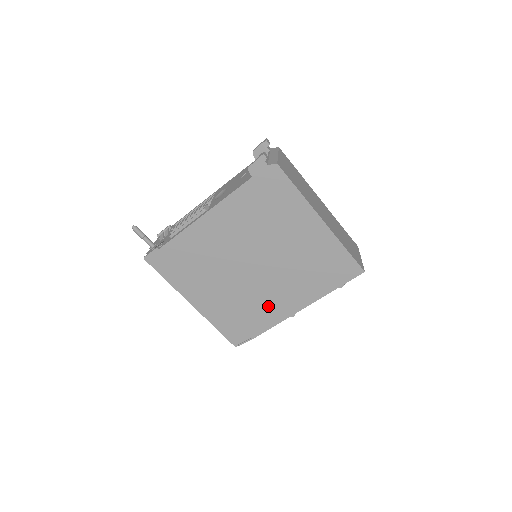
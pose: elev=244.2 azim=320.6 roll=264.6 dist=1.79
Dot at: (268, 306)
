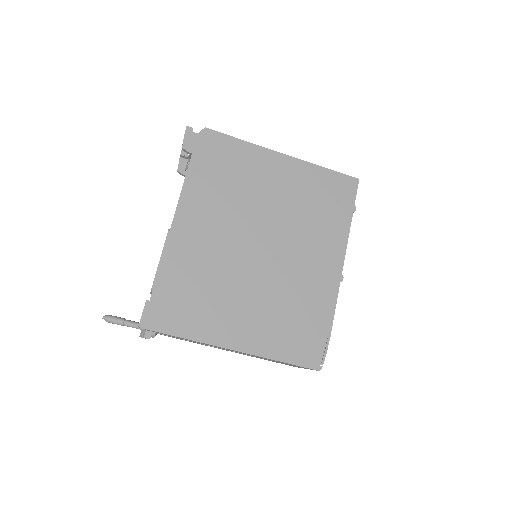
Dot at: (311, 285)
